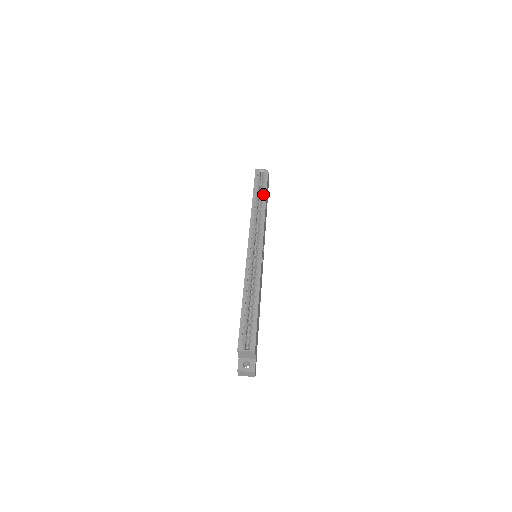
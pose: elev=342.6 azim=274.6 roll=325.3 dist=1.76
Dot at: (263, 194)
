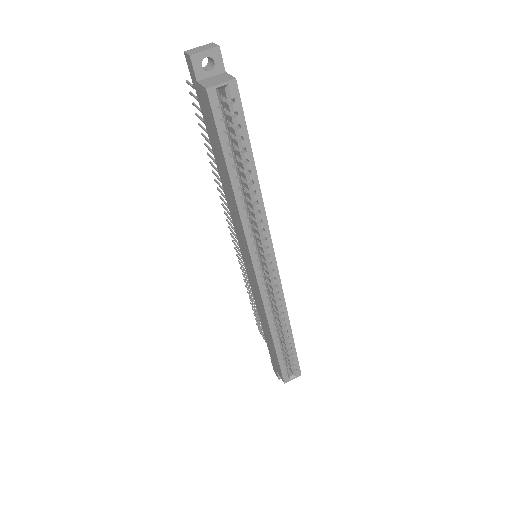
Dot at: (246, 158)
